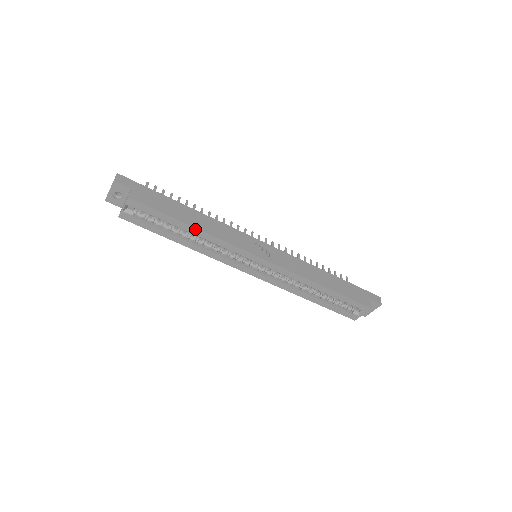
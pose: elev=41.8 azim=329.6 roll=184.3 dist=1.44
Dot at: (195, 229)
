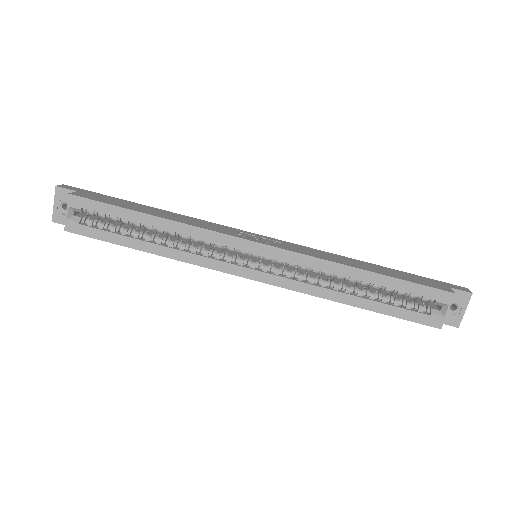
Dot at: (158, 219)
